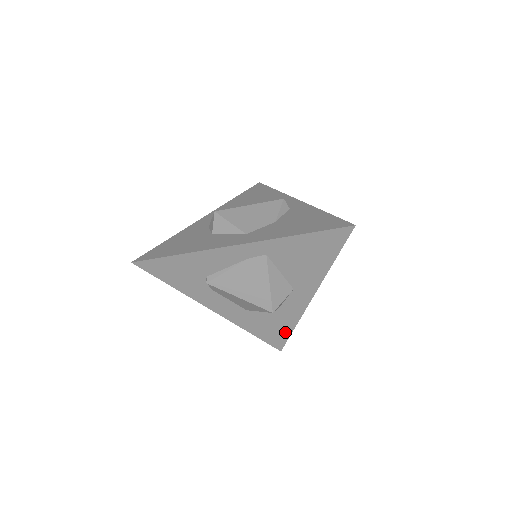
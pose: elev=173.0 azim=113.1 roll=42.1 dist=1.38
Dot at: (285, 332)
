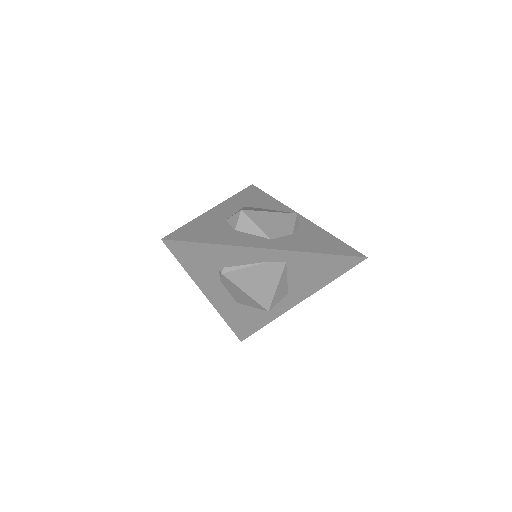
Dot at: (256, 327)
